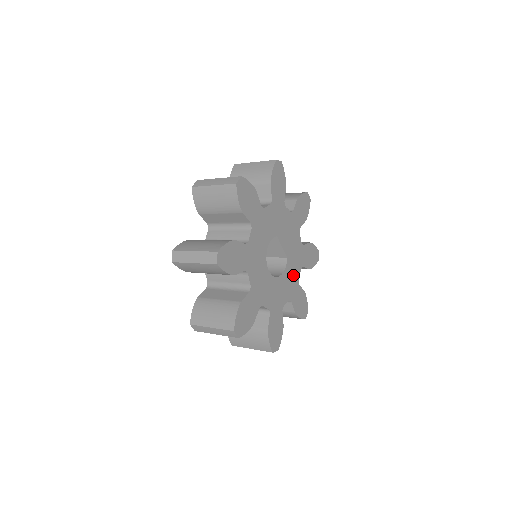
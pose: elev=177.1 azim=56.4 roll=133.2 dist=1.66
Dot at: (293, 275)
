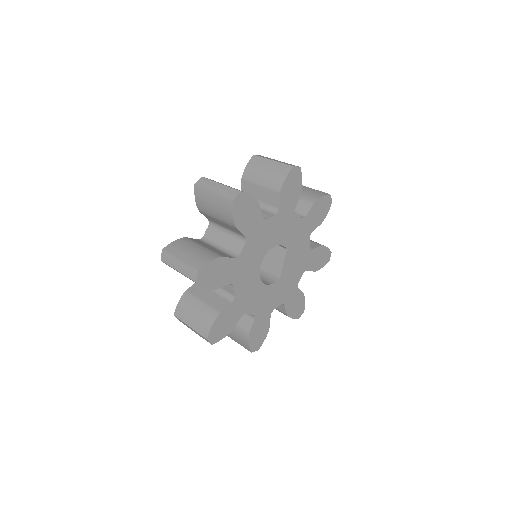
Dot at: (273, 299)
